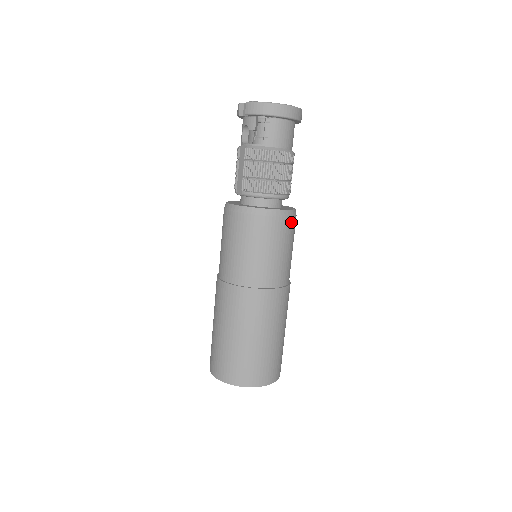
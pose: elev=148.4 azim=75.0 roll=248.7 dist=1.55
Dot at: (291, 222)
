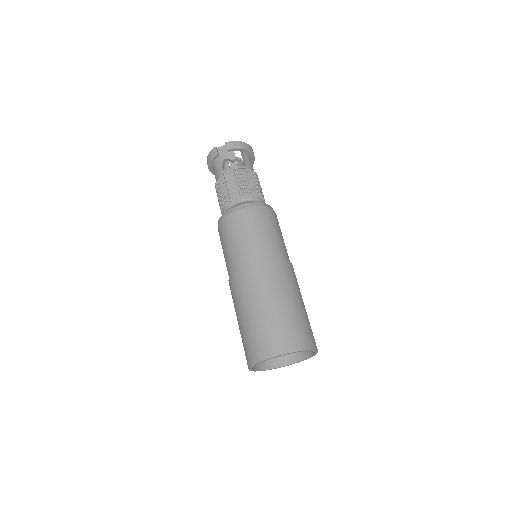
Dot at: occluded
